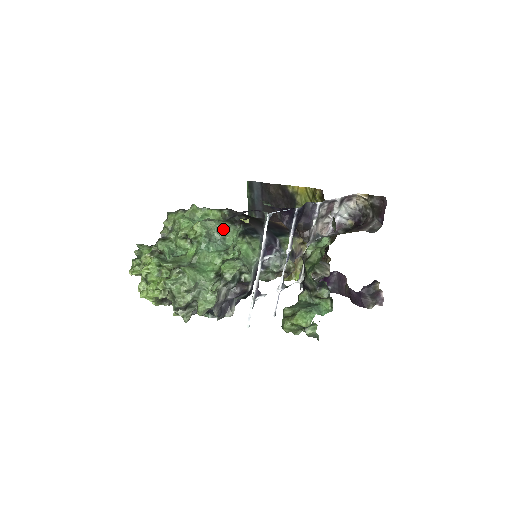
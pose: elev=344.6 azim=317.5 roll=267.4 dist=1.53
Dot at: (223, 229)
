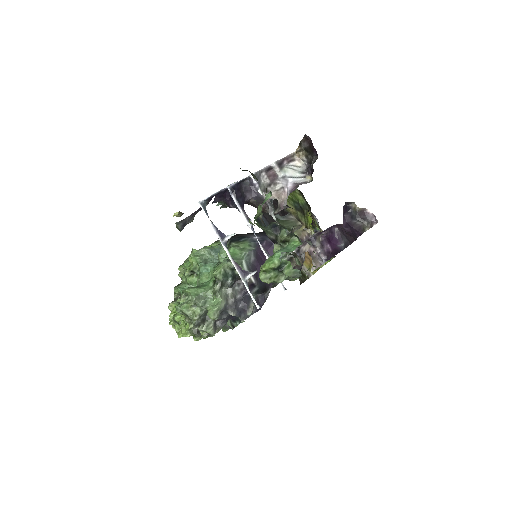
Dot at: (214, 250)
